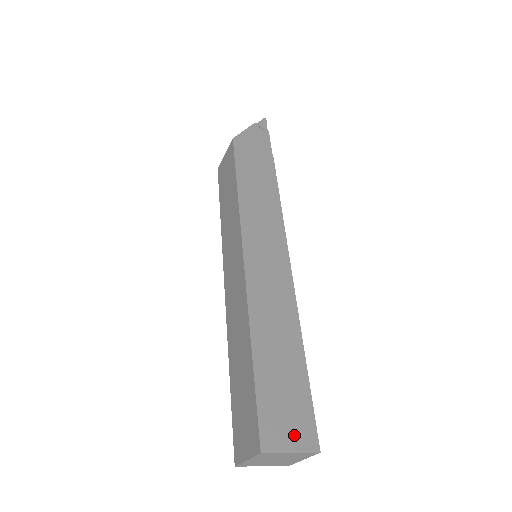
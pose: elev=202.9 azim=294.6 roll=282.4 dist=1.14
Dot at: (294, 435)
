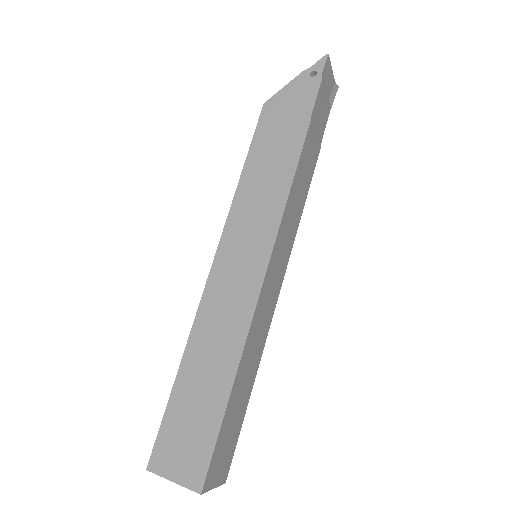
Dot at: (182, 467)
